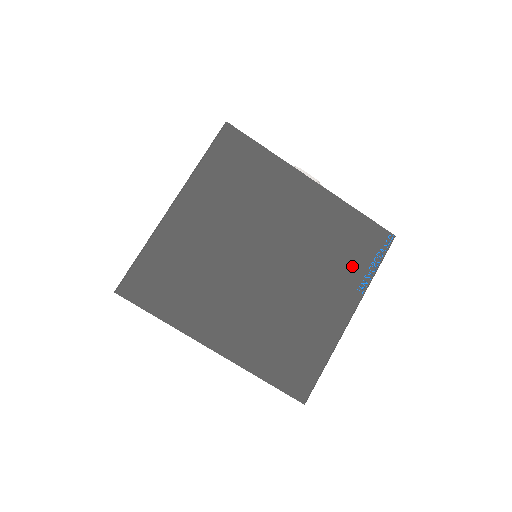
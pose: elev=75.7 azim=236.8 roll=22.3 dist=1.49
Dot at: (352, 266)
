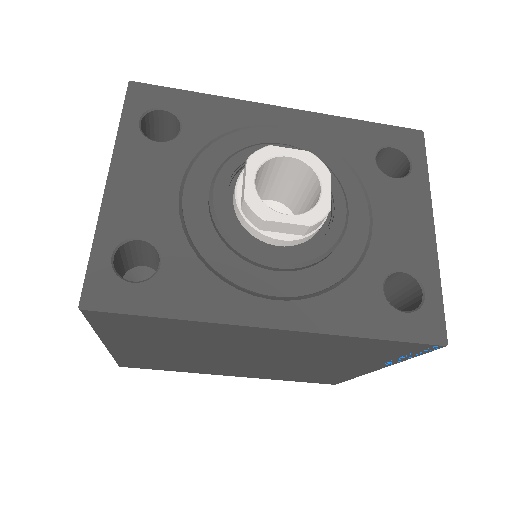
Dot at: (369, 358)
